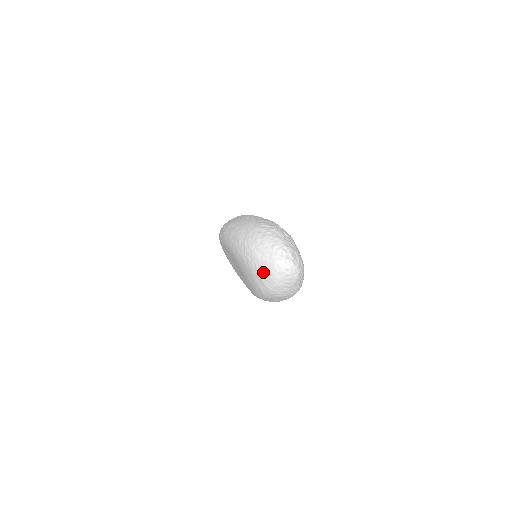
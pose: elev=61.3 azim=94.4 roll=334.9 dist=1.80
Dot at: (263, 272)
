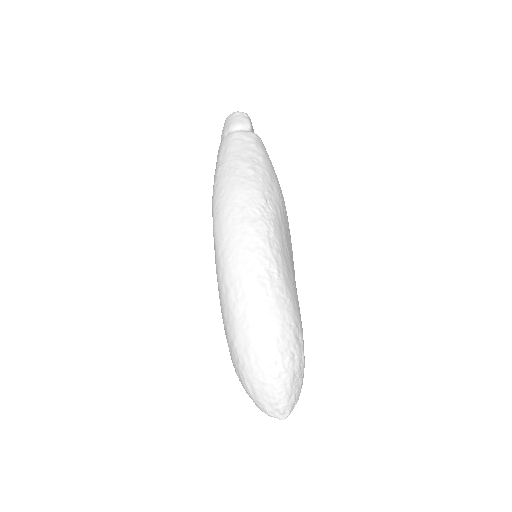
Dot at: occluded
